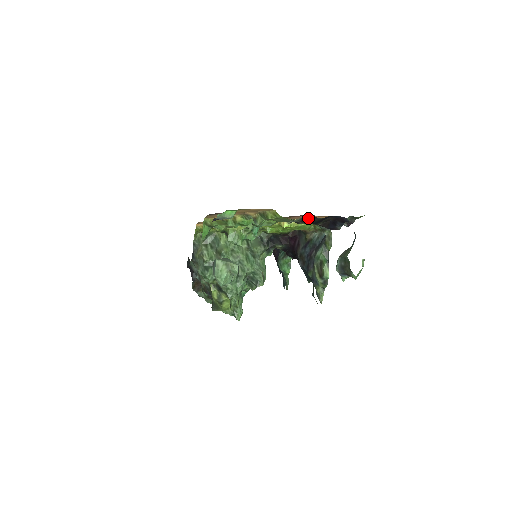
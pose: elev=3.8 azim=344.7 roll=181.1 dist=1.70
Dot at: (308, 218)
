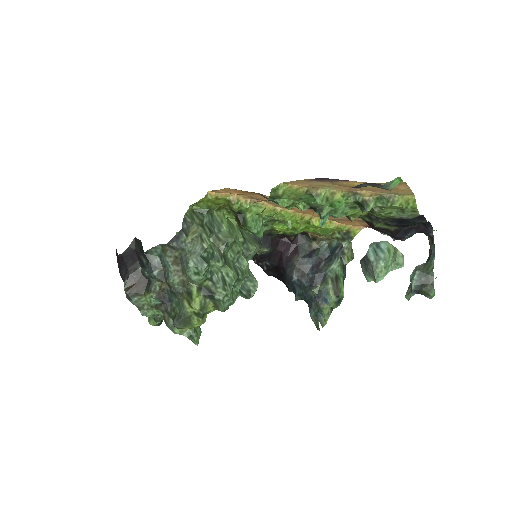
Dot at: (416, 217)
